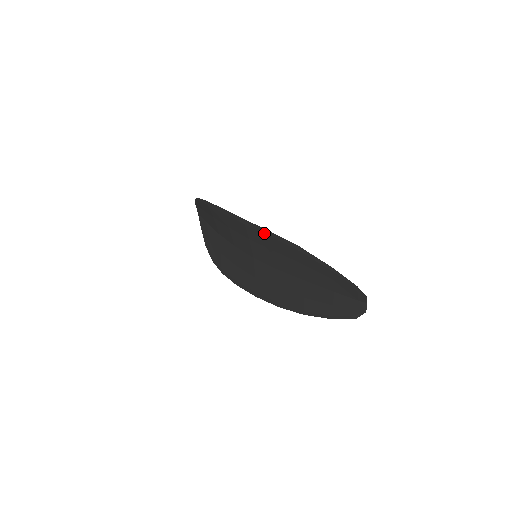
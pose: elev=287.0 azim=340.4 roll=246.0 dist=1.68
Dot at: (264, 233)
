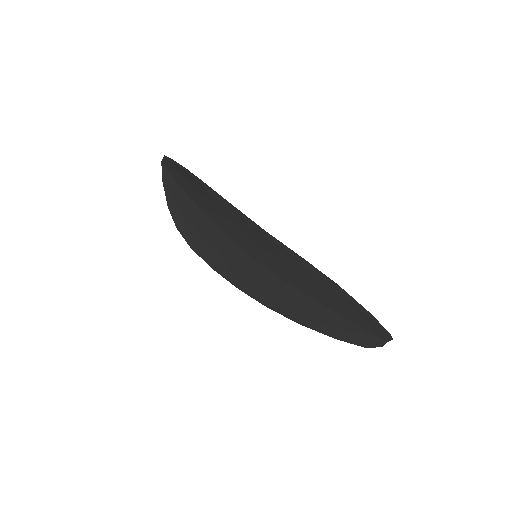
Dot at: (291, 255)
